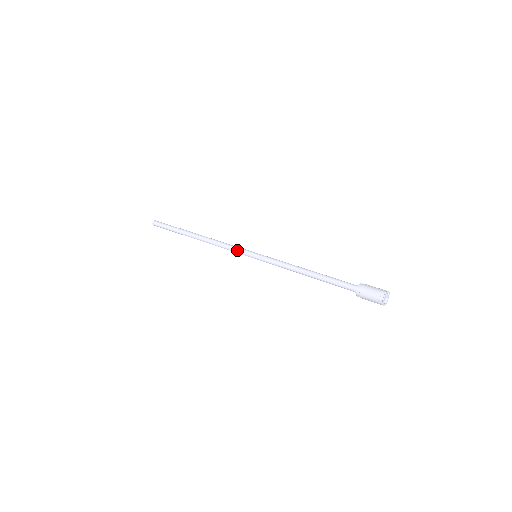
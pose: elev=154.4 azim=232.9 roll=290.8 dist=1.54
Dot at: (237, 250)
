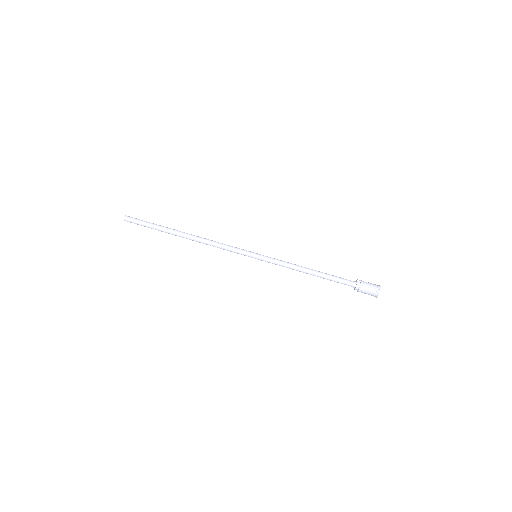
Dot at: (236, 251)
